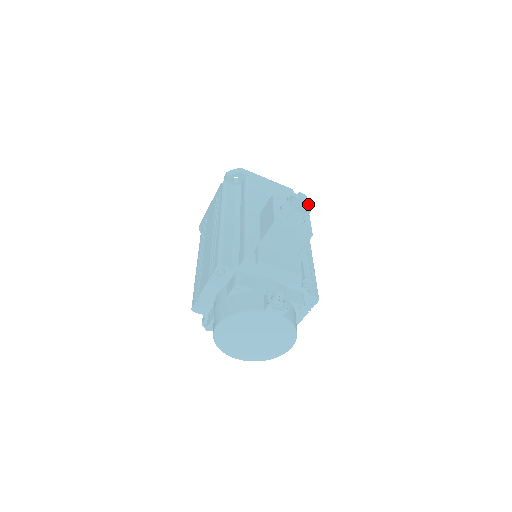
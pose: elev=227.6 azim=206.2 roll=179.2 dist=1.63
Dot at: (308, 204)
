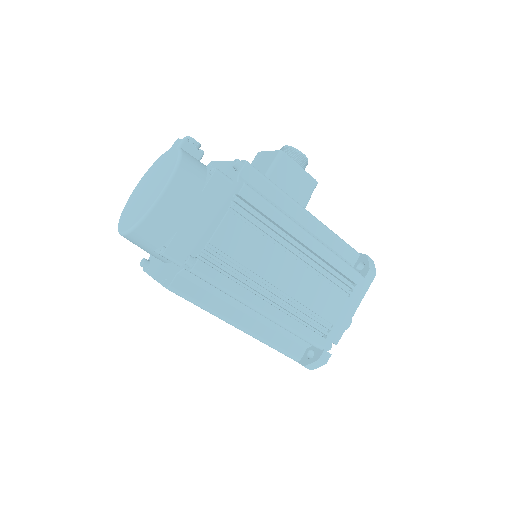
Dot at: (307, 159)
